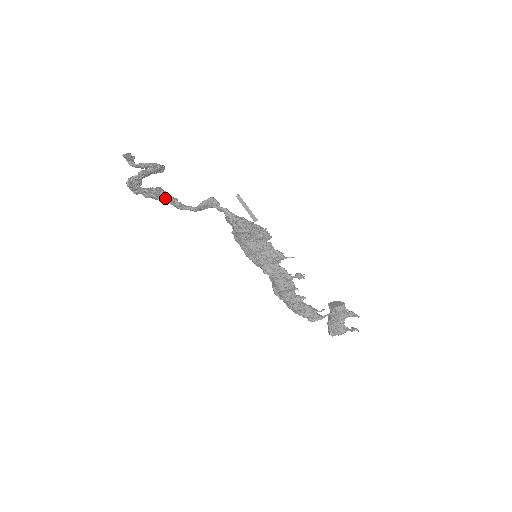
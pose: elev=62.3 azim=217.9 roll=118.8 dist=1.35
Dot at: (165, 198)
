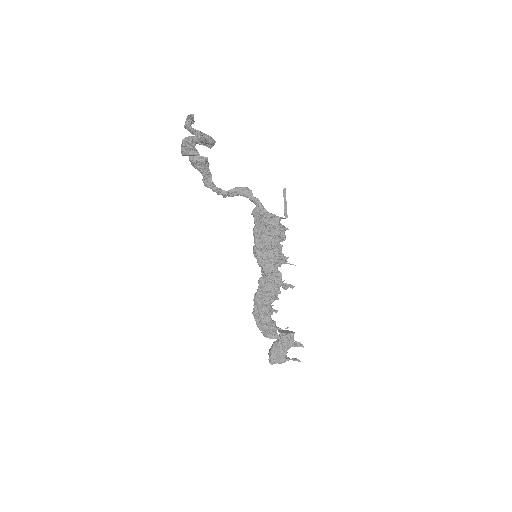
Dot at: (205, 170)
